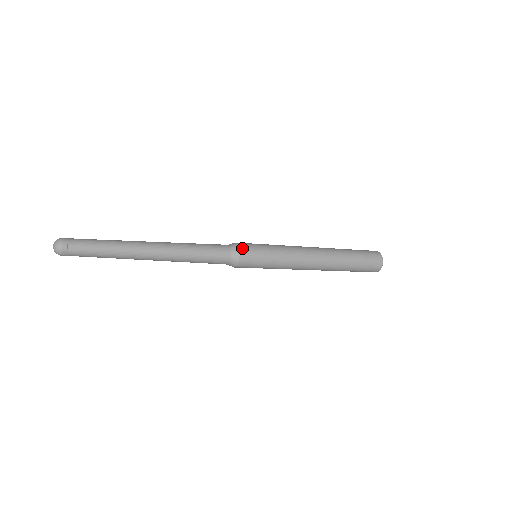
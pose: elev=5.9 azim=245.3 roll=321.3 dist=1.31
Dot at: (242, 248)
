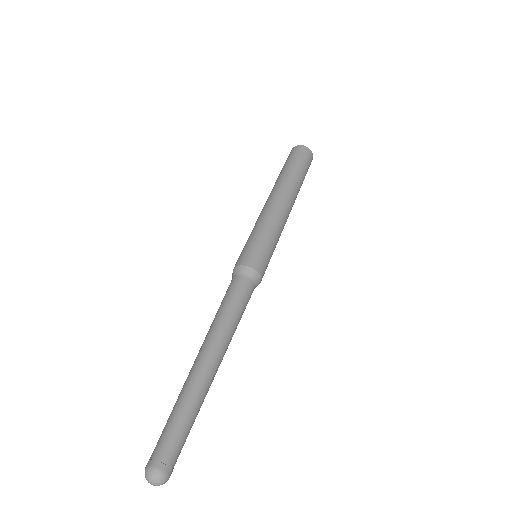
Dot at: (262, 273)
